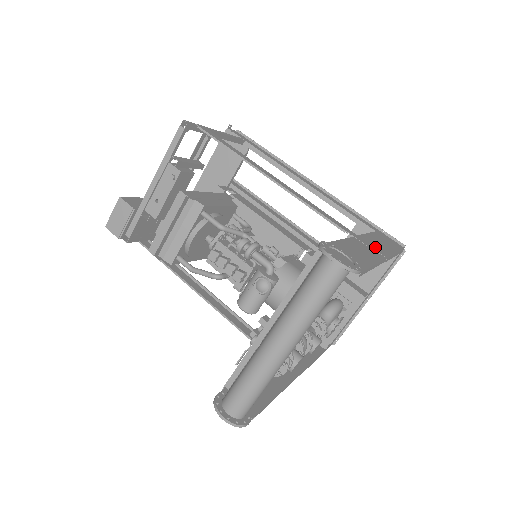
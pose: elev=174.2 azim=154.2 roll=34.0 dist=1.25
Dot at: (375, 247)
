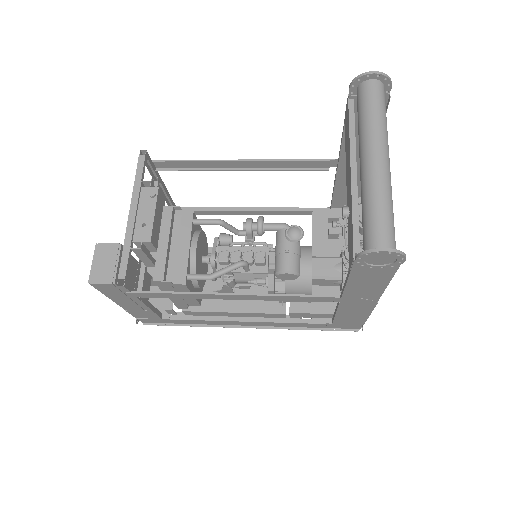
Dot at: occluded
